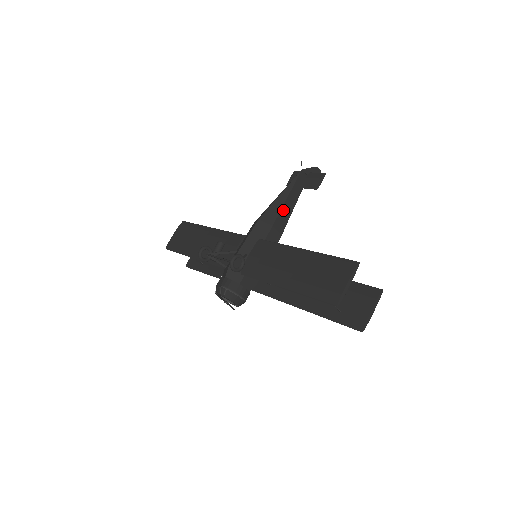
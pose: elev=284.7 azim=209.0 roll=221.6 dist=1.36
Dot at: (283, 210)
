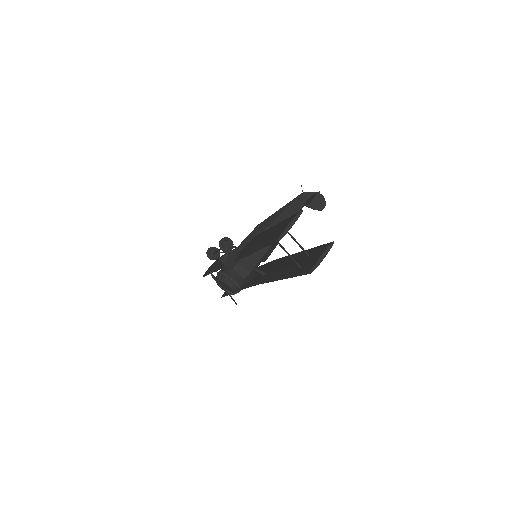
Dot at: (280, 218)
